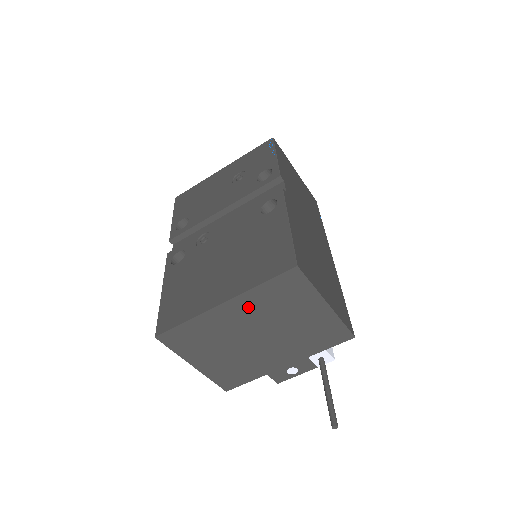
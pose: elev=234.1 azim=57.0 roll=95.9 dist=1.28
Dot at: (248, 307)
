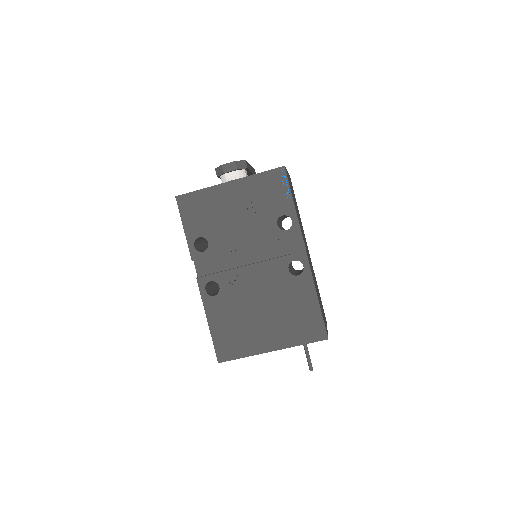
Dot at: occluded
